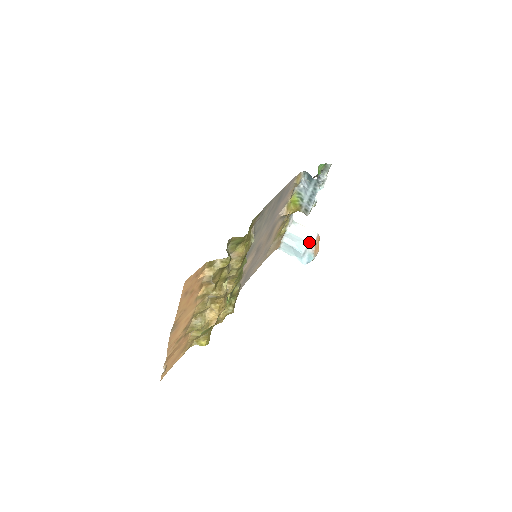
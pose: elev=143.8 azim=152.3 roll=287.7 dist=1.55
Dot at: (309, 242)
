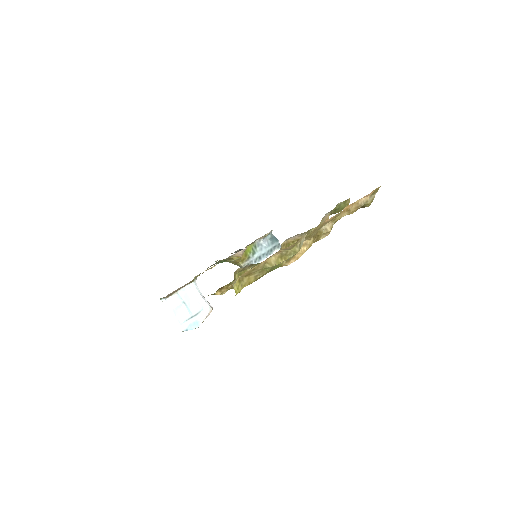
Dot at: (208, 305)
